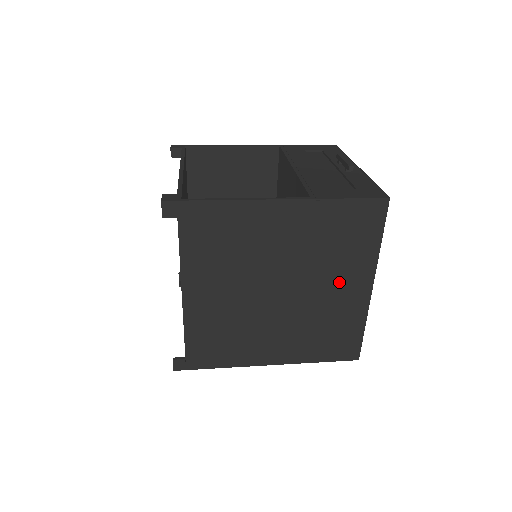
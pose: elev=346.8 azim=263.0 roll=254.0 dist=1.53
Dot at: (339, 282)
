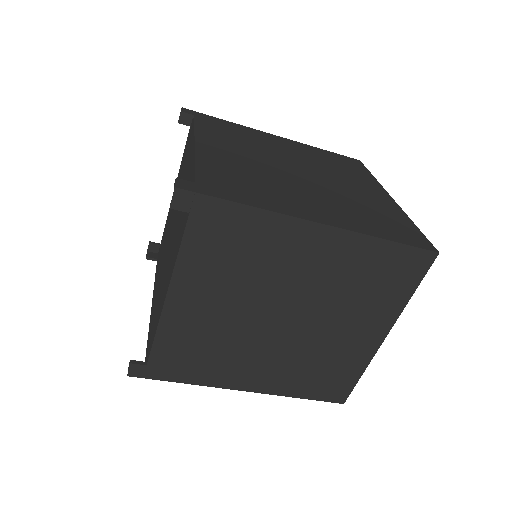
Dot at: (356, 185)
